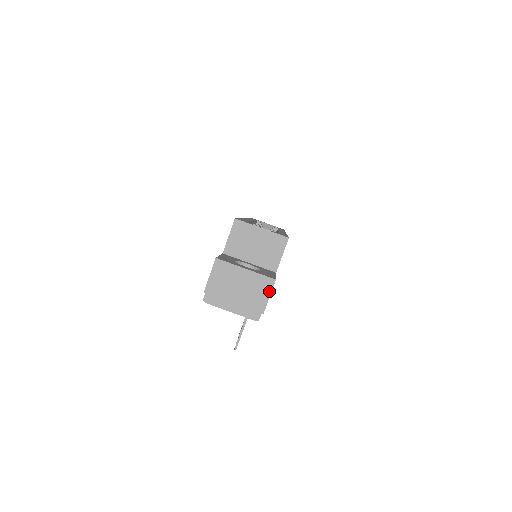
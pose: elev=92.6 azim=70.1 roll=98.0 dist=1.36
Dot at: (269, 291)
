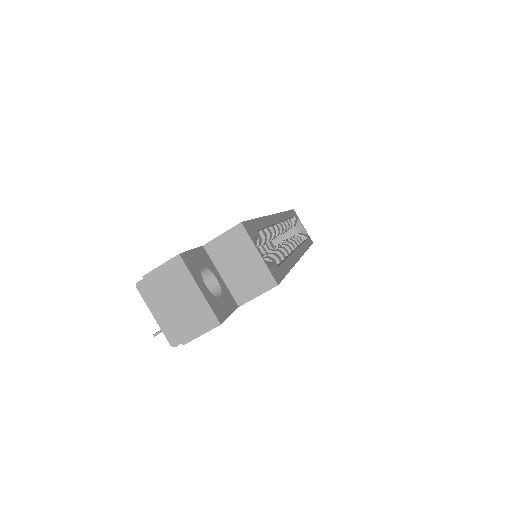
Dot at: (205, 329)
